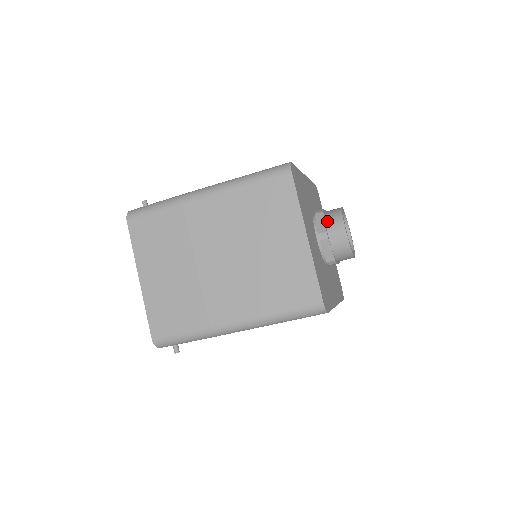
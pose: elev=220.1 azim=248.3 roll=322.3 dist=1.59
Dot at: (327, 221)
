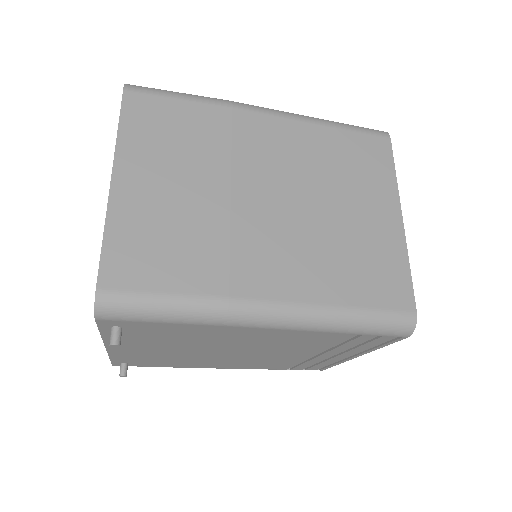
Dot at: occluded
